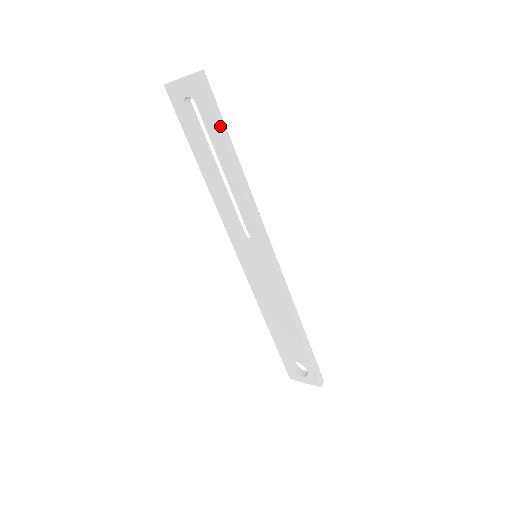
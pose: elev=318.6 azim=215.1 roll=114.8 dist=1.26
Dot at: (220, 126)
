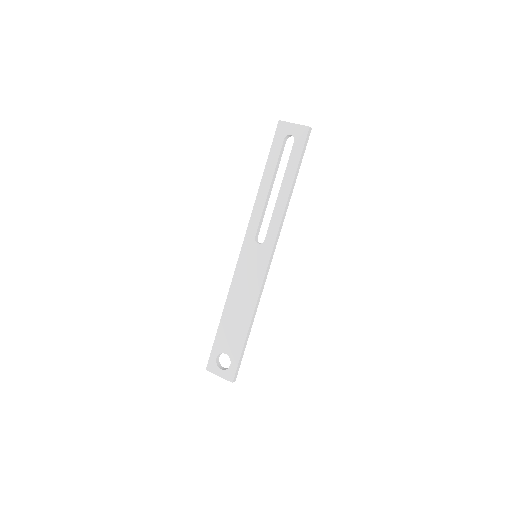
Dot at: (300, 162)
